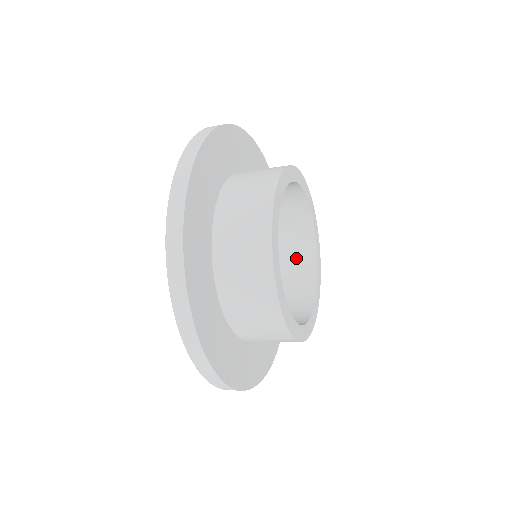
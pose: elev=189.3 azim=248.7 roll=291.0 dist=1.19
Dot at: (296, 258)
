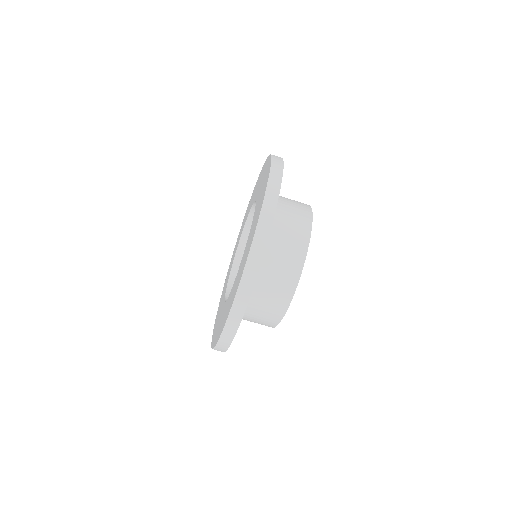
Dot at: occluded
